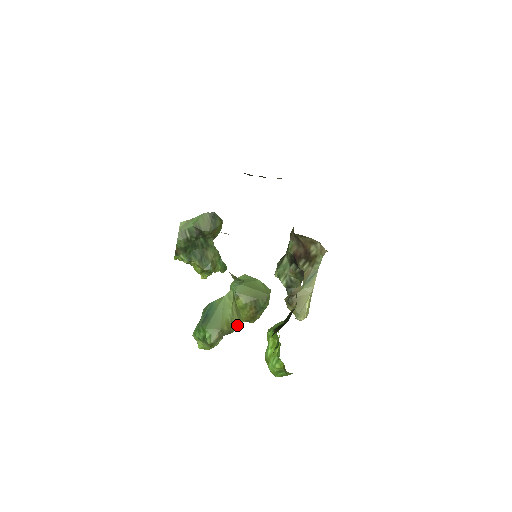
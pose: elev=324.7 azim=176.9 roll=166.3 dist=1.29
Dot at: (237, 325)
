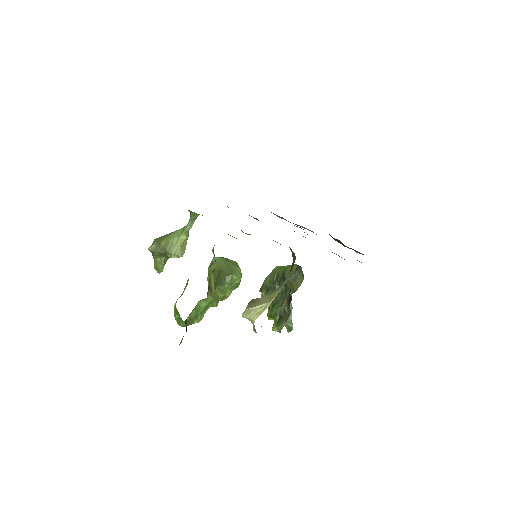
Dot at: (175, 253)
